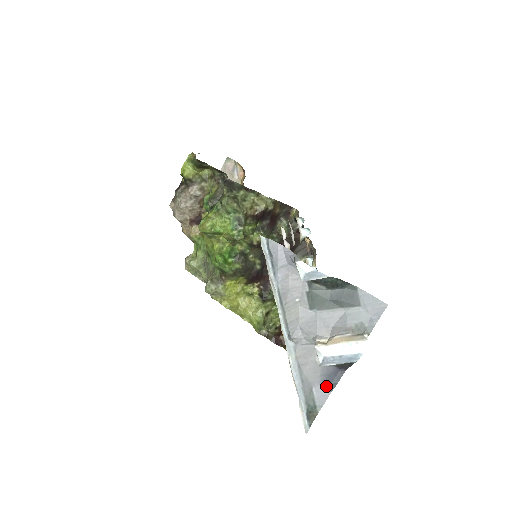
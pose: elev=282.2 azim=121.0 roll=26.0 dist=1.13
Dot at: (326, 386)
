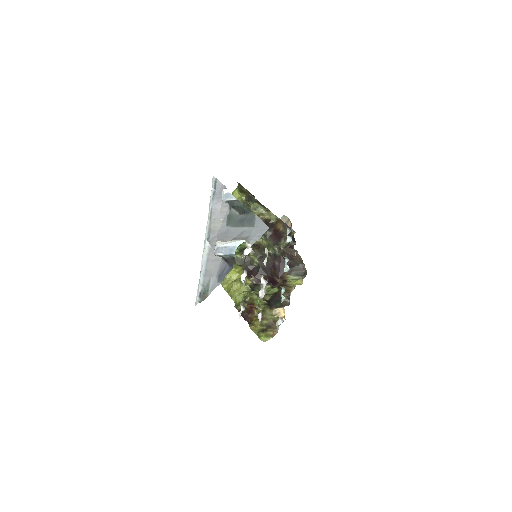
Dot at: (219, 278)
